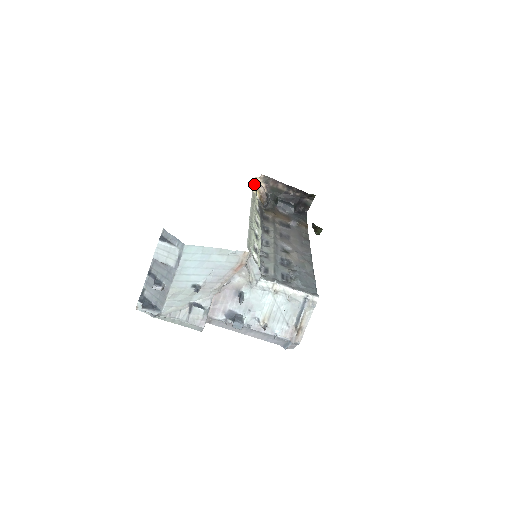
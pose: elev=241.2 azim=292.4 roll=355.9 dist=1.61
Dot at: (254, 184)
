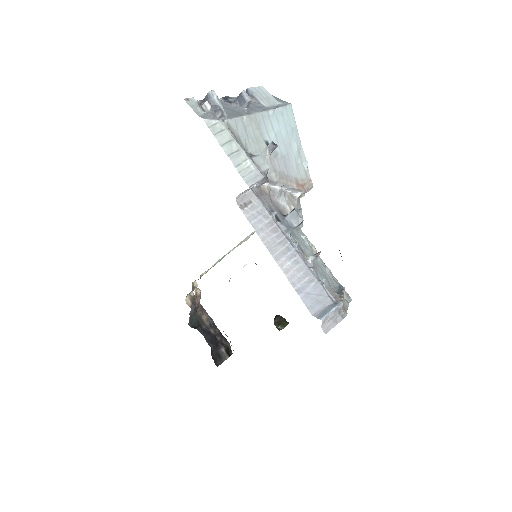
Dot at: (200, 277)
